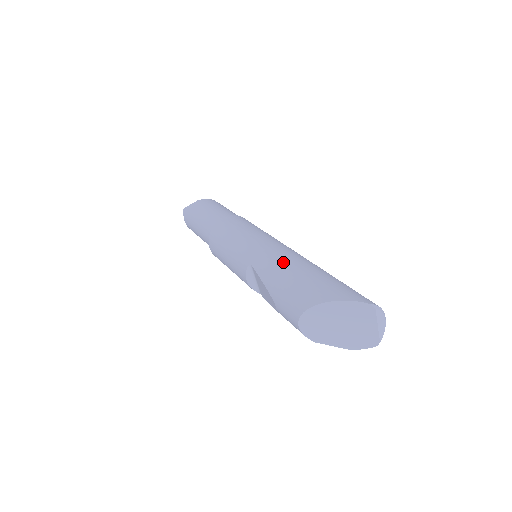
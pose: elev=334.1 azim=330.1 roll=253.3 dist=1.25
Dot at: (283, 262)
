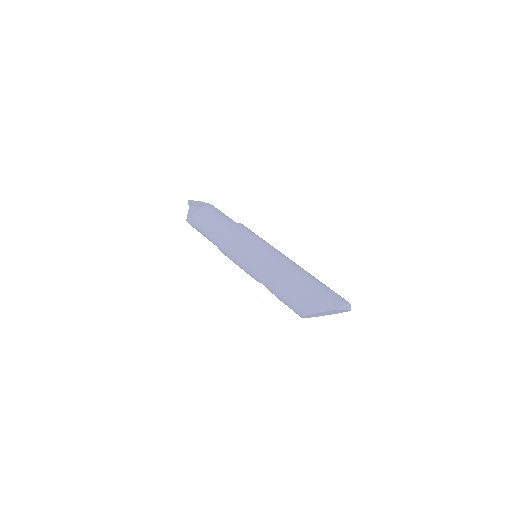
Dot at: (277, 281)
